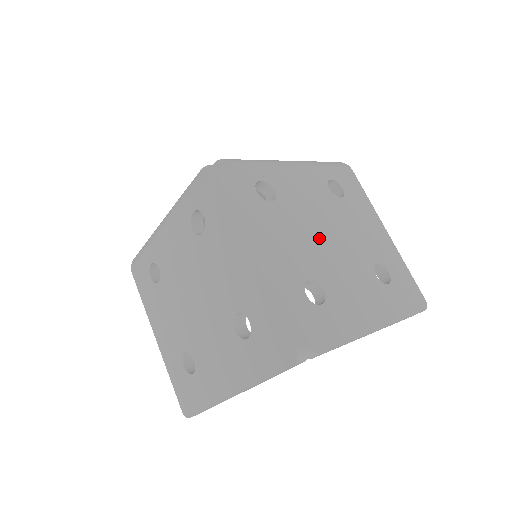
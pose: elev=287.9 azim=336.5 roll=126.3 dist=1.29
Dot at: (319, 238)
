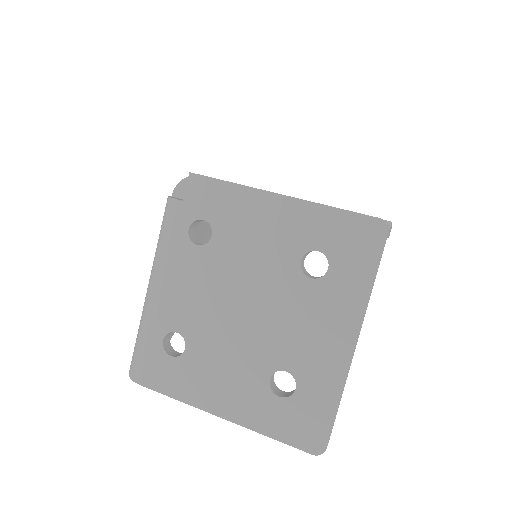
Dot at: occluded
